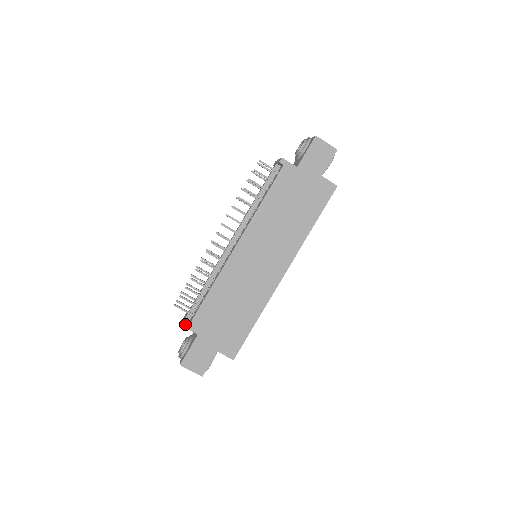
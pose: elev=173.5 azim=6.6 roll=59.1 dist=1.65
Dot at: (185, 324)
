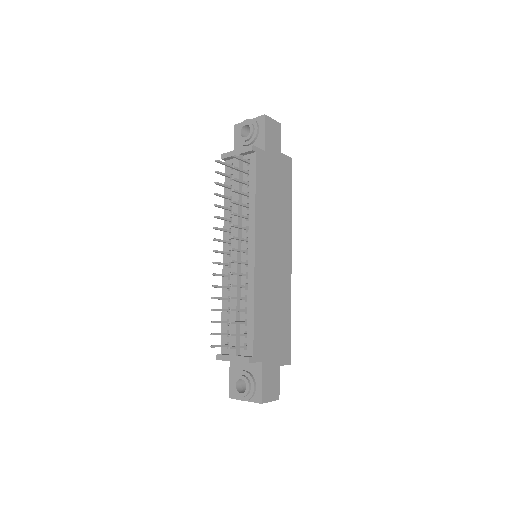
Dot at: (250, 359)
